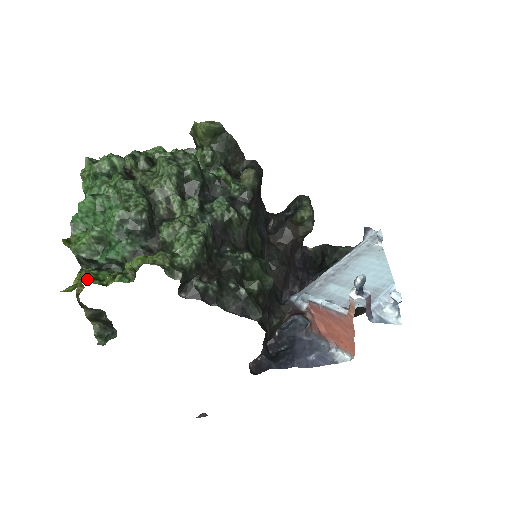
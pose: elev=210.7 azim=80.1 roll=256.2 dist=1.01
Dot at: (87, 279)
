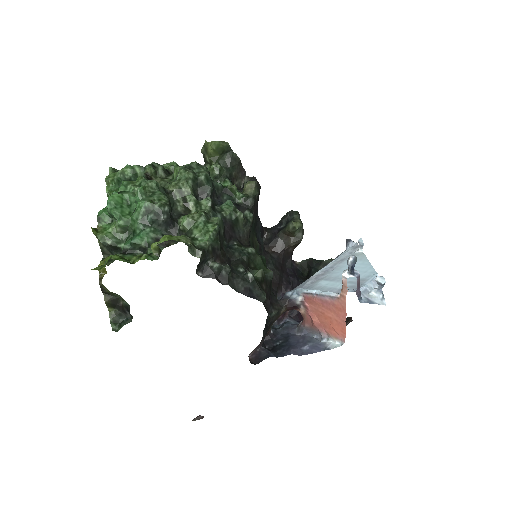
Dot at: (116, 258)
